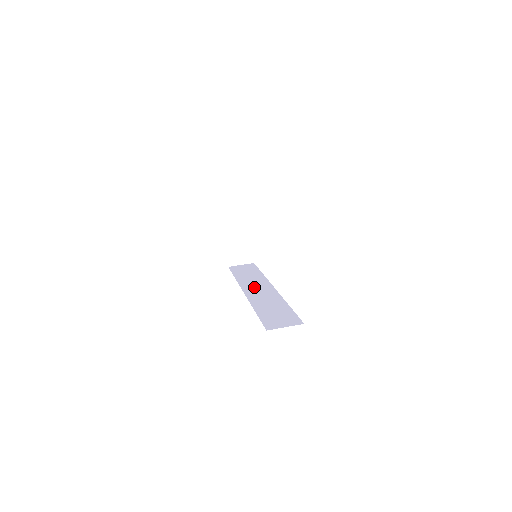
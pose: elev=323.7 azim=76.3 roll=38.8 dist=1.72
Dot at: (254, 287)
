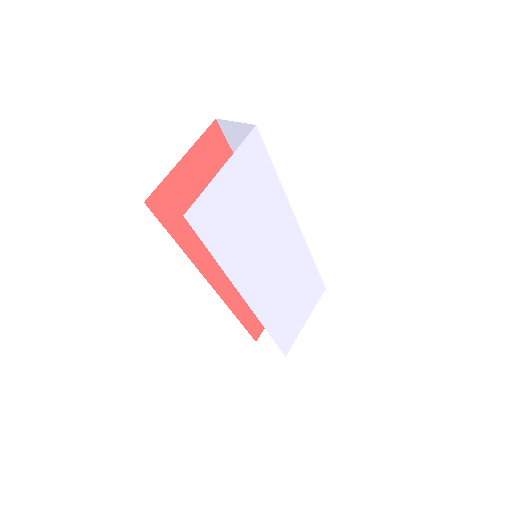
Dot at: occluded
